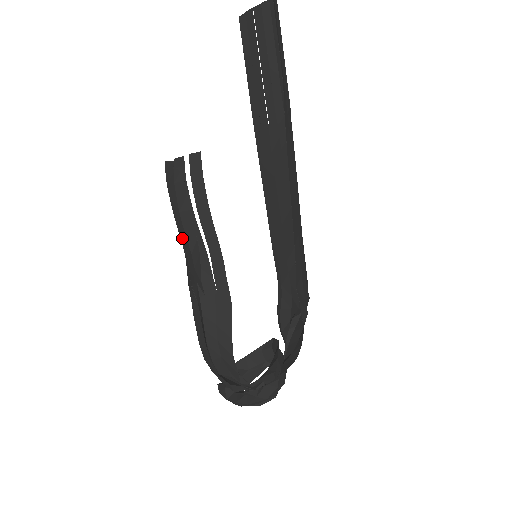
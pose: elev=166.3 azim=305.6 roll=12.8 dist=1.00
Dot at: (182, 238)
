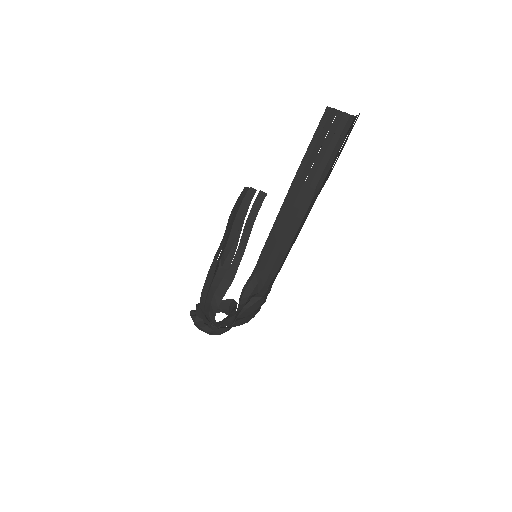
Dot at: (228, 232)
